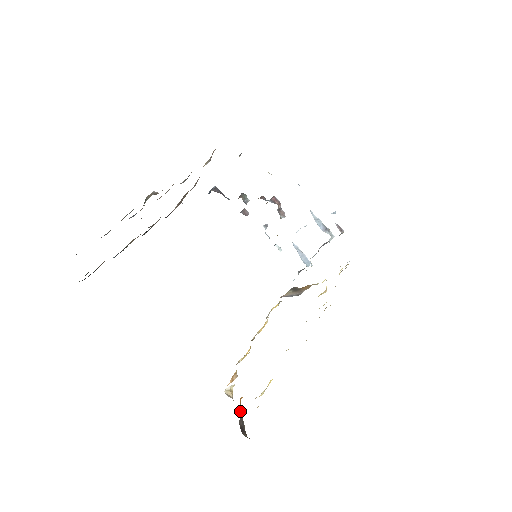
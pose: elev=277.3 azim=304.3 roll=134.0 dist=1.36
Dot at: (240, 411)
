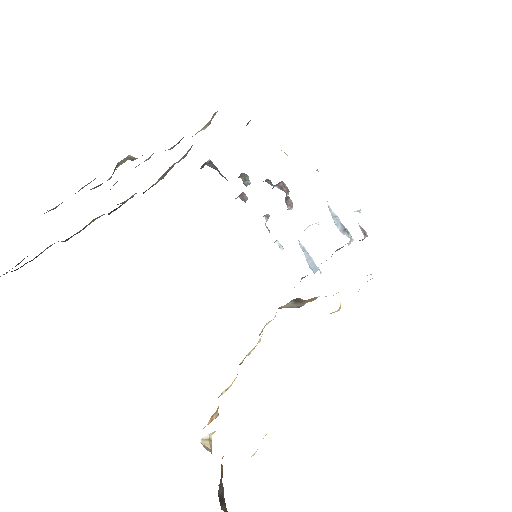
Dot at: occluded
